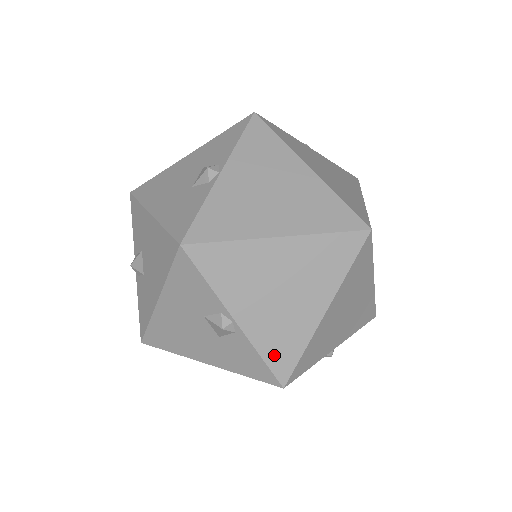
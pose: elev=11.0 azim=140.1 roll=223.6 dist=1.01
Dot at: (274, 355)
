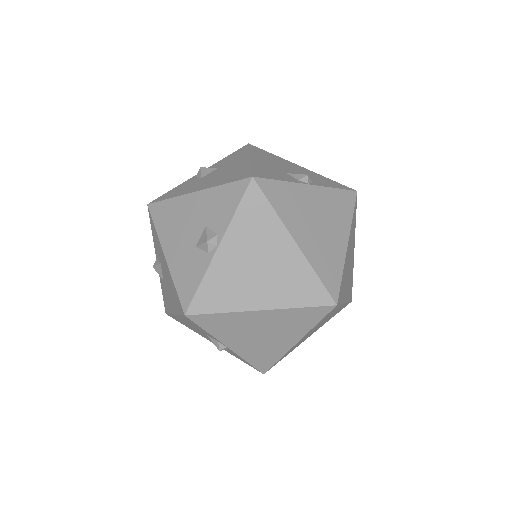
Dot at: (257, 361)
